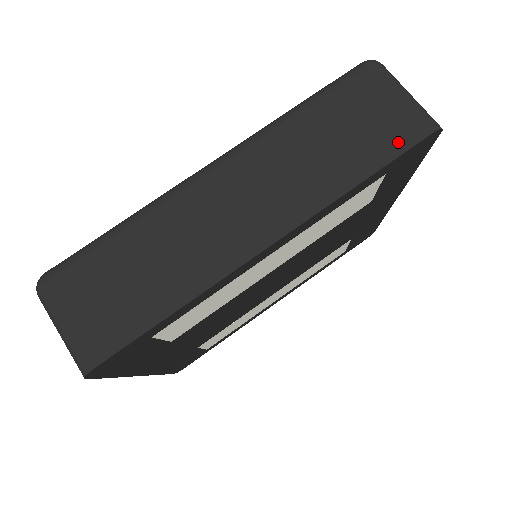
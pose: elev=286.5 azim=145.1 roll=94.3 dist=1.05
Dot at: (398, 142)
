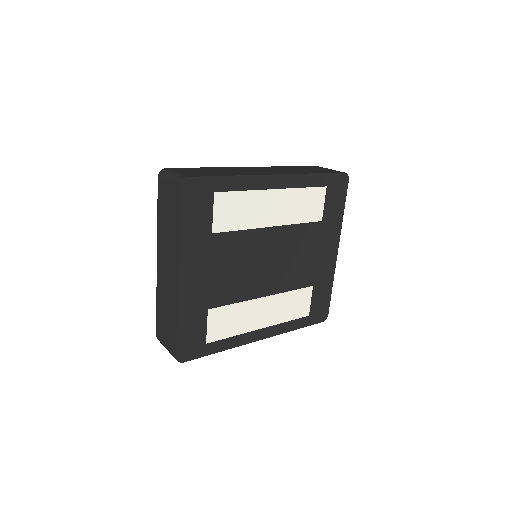
Dot at: (330, 172)
